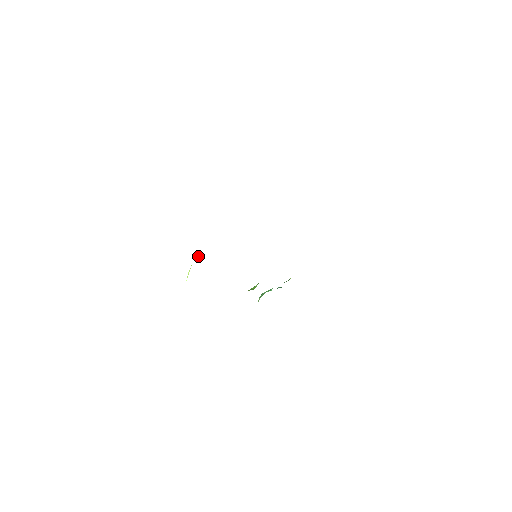
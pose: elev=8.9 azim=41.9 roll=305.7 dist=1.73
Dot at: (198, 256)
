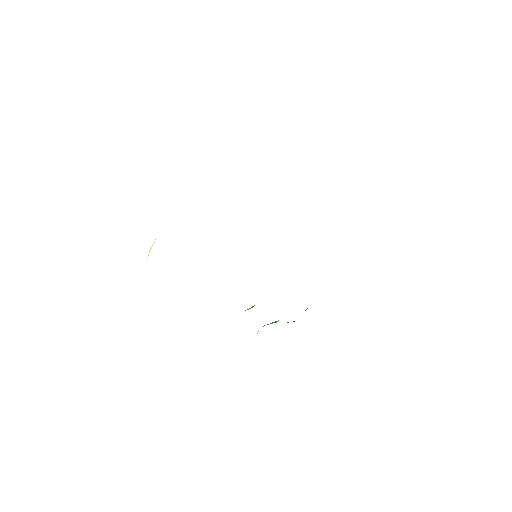
Dot at: occluded
